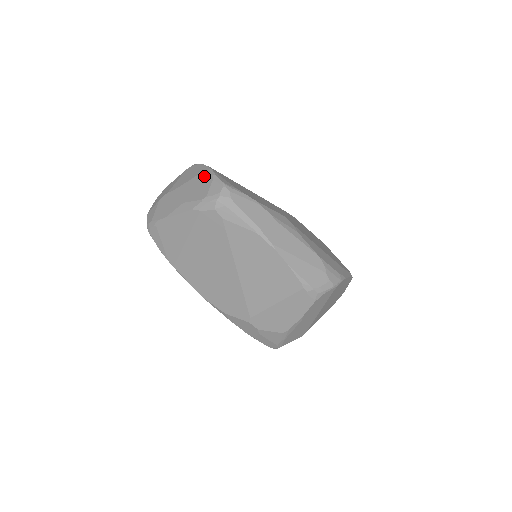
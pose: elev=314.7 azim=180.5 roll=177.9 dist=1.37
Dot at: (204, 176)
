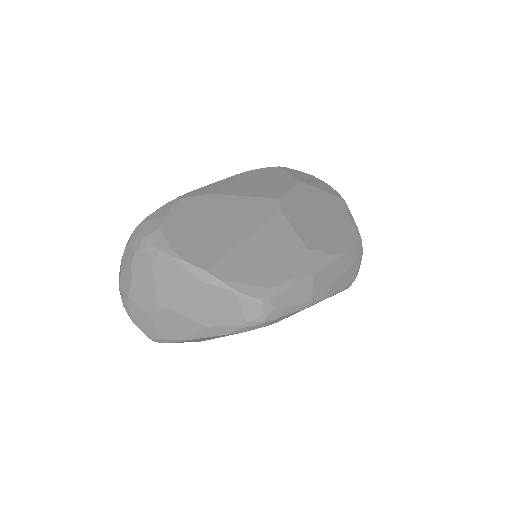
Dot at: (214, 292)
